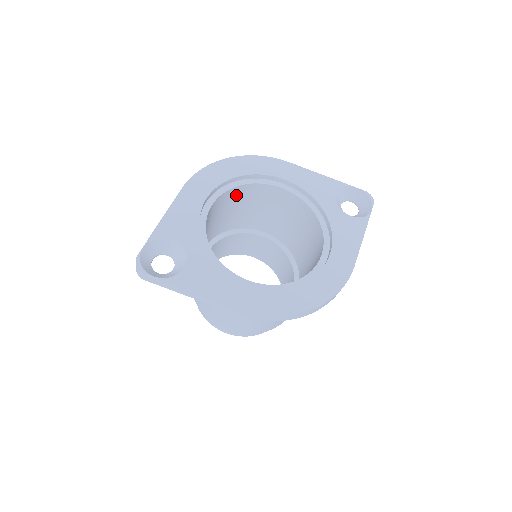
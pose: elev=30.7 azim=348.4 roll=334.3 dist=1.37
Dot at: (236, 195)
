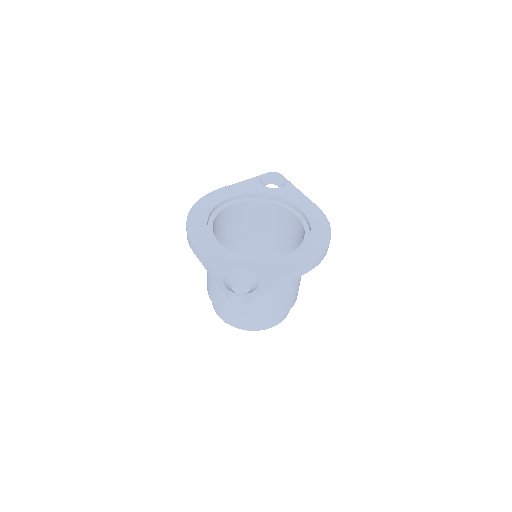
Dot at: (213, 230)
